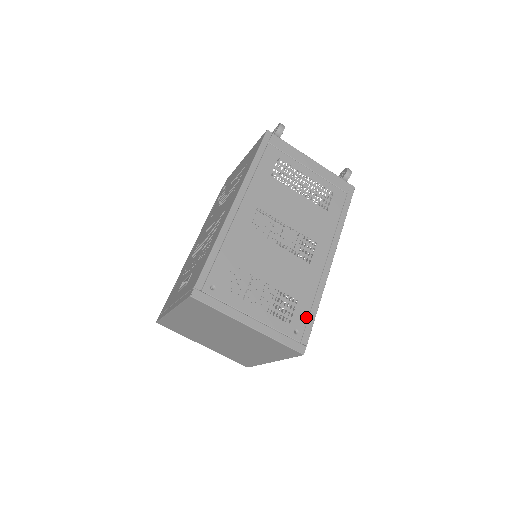
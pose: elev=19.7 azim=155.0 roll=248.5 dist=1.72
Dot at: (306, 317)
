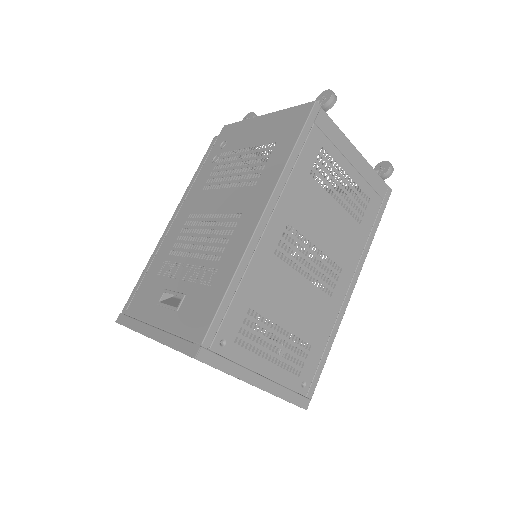
Dot at: (316, 365)
